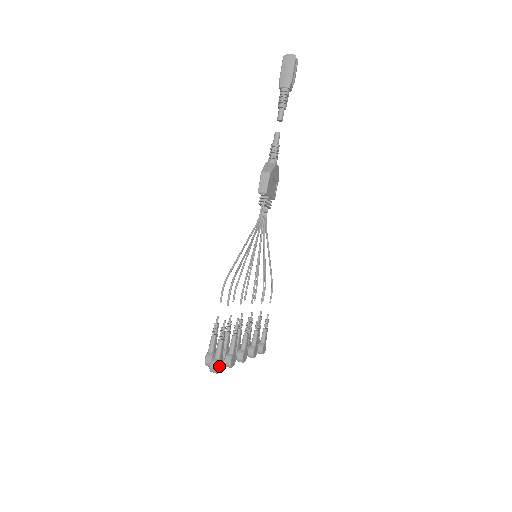
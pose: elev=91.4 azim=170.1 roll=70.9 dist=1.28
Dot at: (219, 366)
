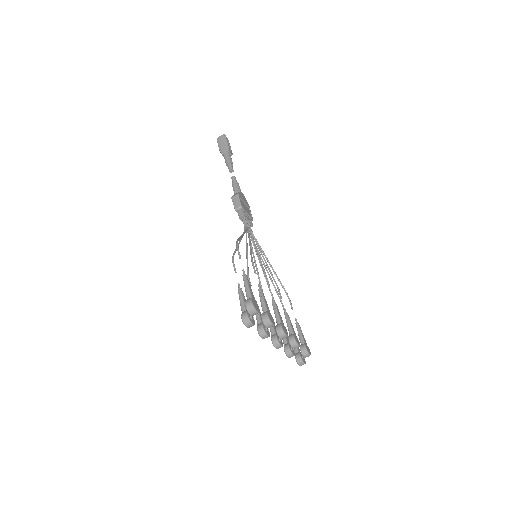
Dot at: (255, 305)
